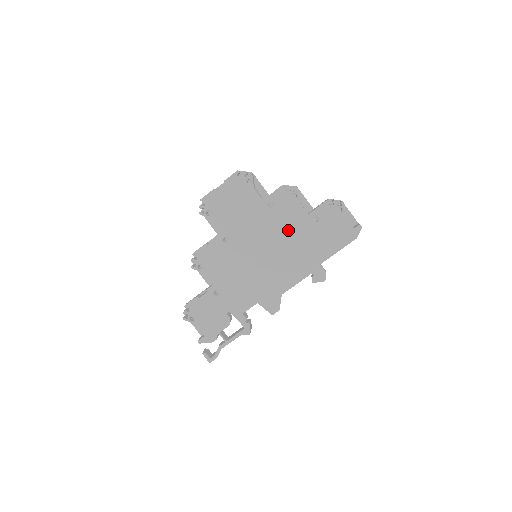
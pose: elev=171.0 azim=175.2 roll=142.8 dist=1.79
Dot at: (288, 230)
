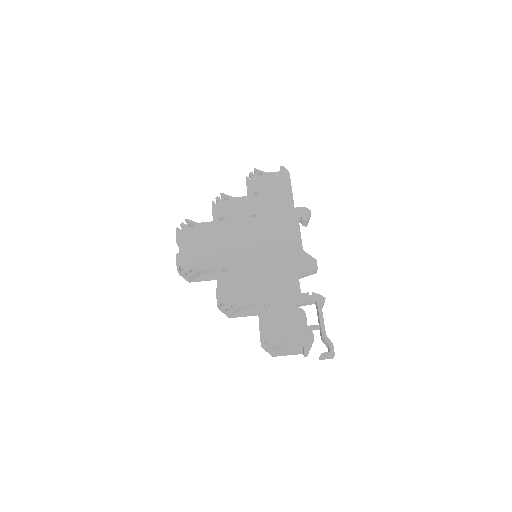
Dot at: (250, 217)
